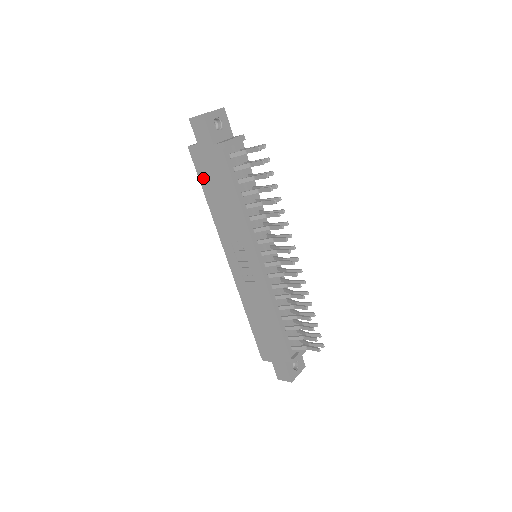
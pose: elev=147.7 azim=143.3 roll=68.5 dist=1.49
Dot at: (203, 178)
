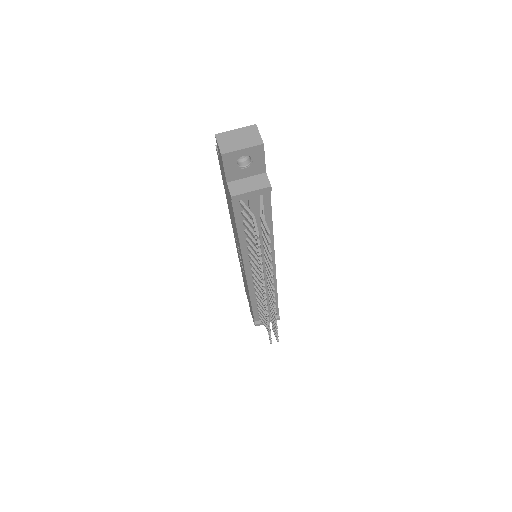
Dot at: (223, 180)
